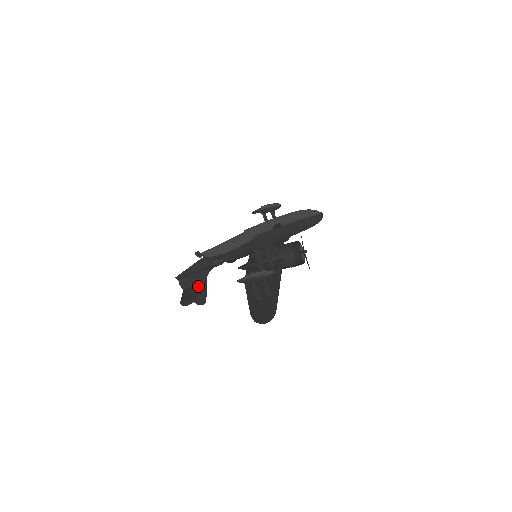
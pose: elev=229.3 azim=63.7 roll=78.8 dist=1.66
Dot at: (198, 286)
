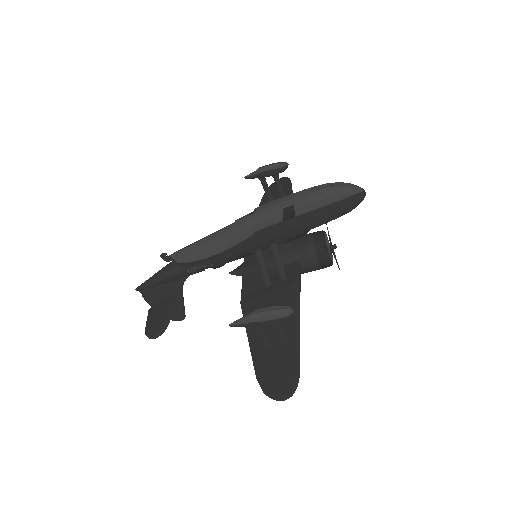
Dot at: (170, 301)
